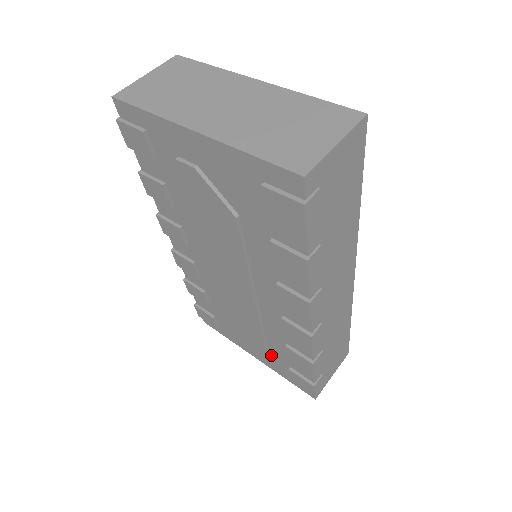
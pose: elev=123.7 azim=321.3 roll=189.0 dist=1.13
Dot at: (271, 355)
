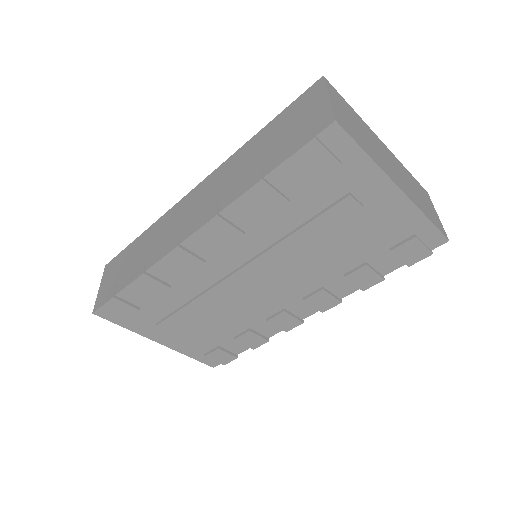
Dot at: (200, 338)
